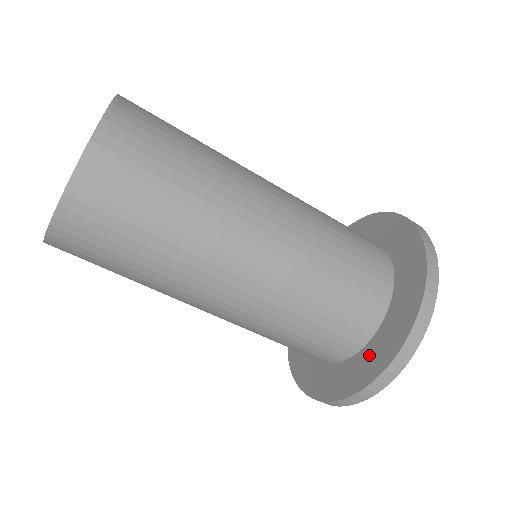
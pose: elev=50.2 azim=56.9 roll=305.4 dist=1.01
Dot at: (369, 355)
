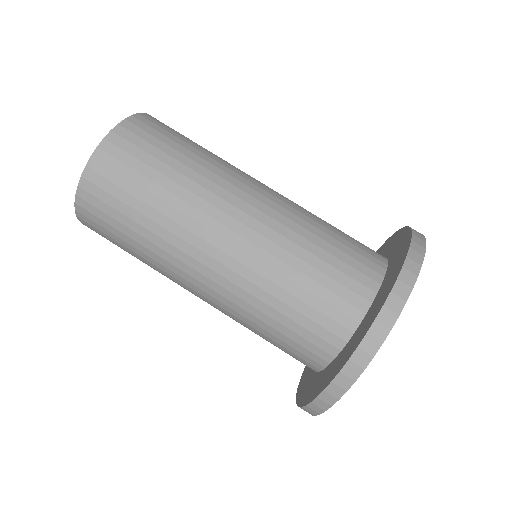
Dot at: (363, 324)
